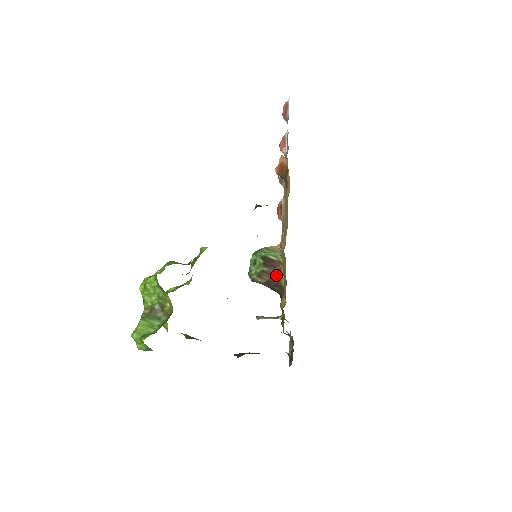
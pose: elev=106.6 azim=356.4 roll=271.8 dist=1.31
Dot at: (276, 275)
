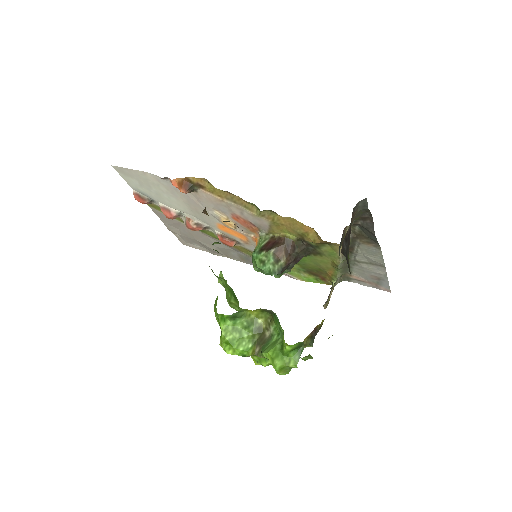
Dot at: (283, 243)
